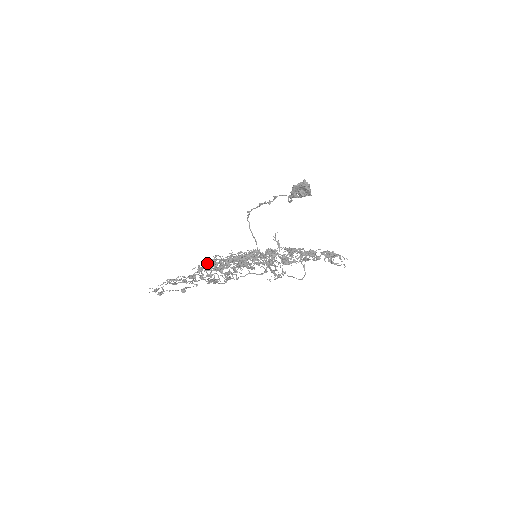
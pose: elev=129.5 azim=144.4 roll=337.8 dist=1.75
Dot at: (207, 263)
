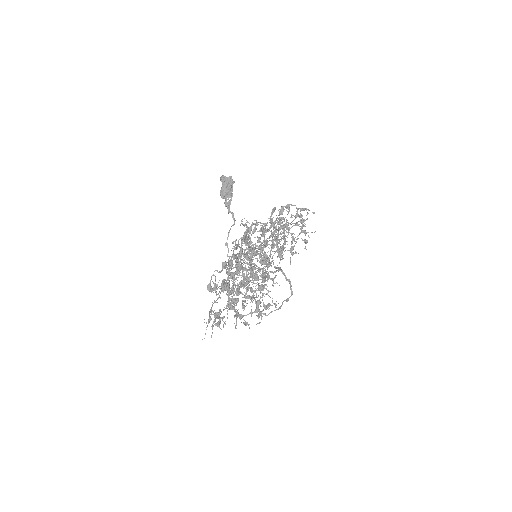
Dot at: (235, 316)
